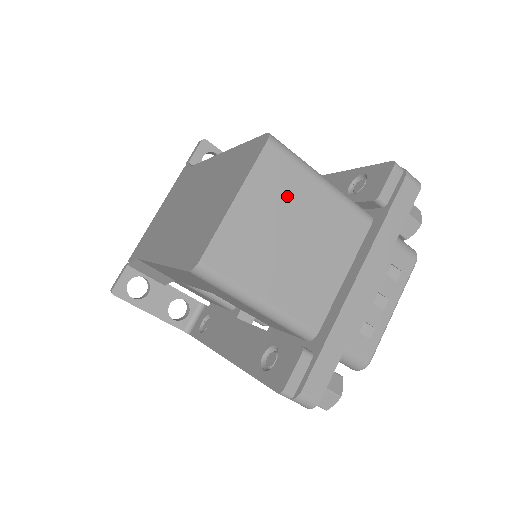
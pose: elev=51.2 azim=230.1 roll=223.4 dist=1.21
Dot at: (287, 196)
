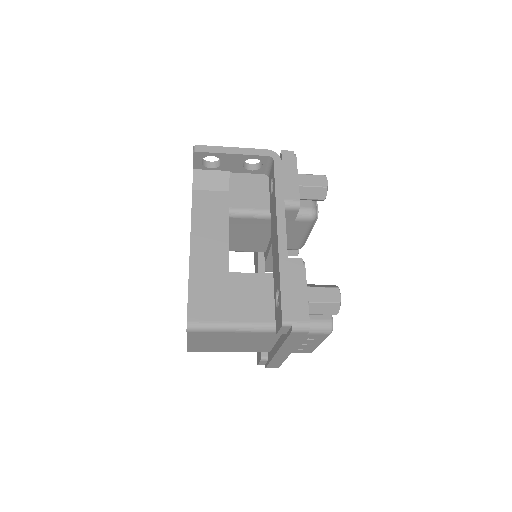
Dot at: (215, 338)
